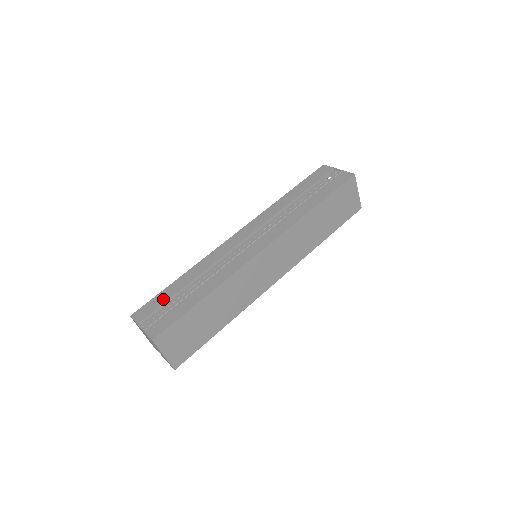
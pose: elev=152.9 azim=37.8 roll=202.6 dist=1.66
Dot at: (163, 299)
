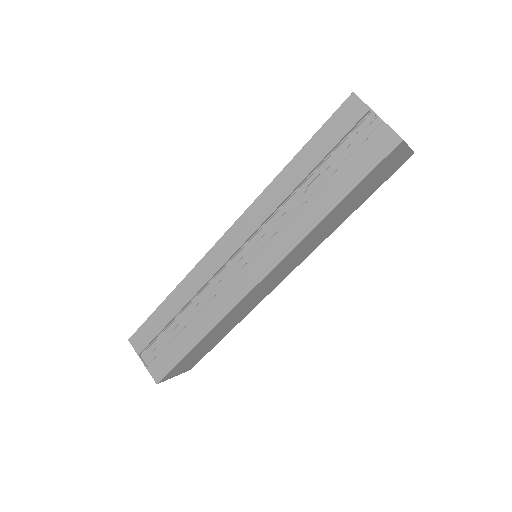
Dot at: (156, 327)
